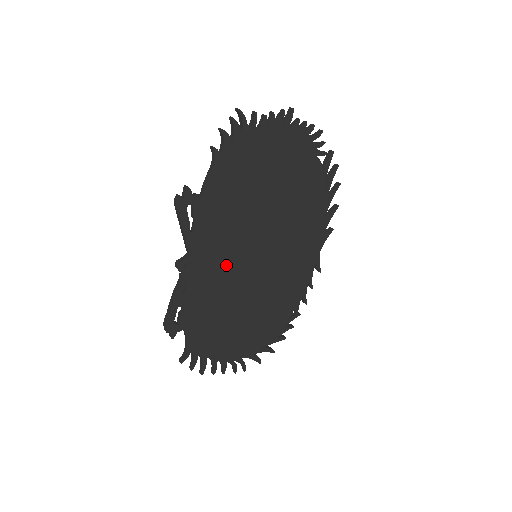
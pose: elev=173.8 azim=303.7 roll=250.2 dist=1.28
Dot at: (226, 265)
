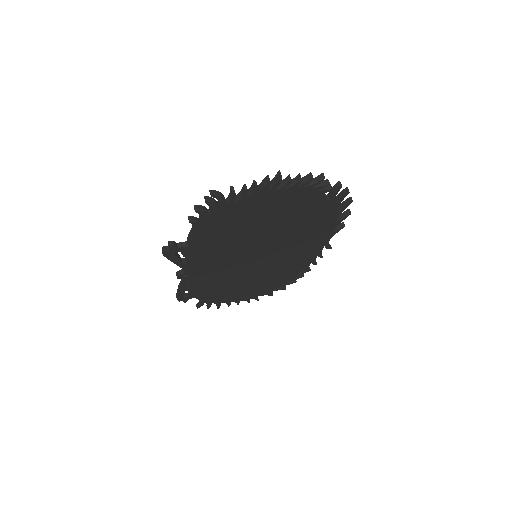
Dot at: (225, 267)
